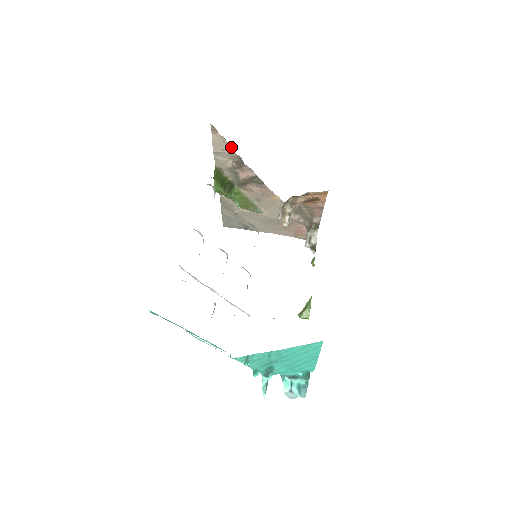
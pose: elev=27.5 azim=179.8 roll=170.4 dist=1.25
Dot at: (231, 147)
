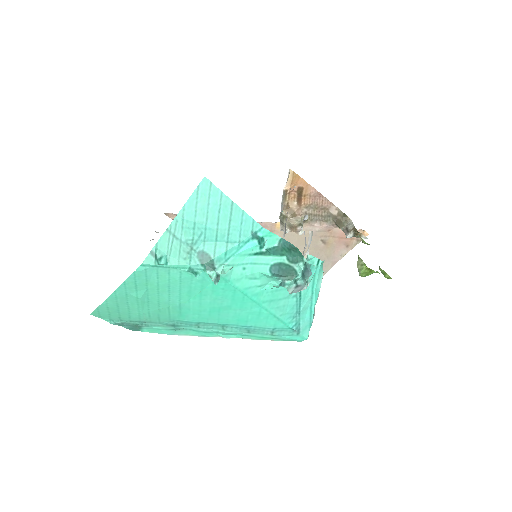
Dot at: occluded
